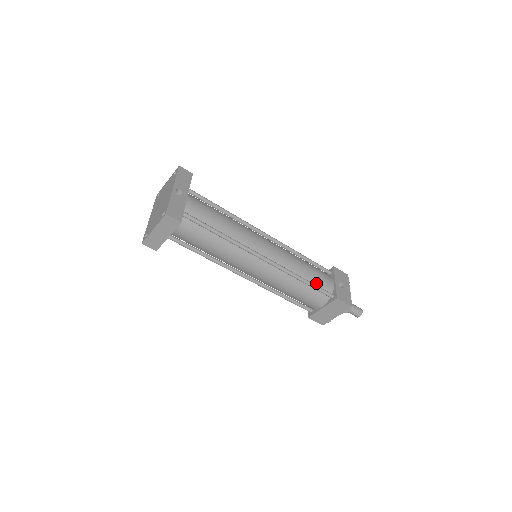
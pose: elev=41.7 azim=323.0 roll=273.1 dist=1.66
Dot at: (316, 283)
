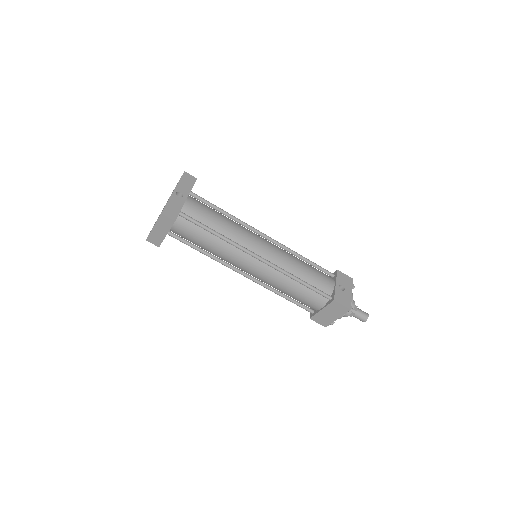
Dot at: (314, 284)
